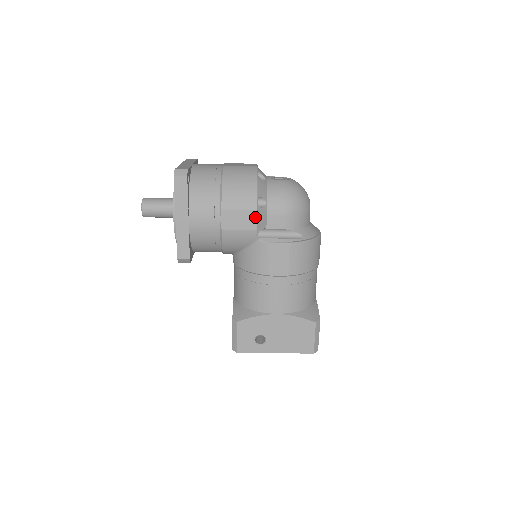
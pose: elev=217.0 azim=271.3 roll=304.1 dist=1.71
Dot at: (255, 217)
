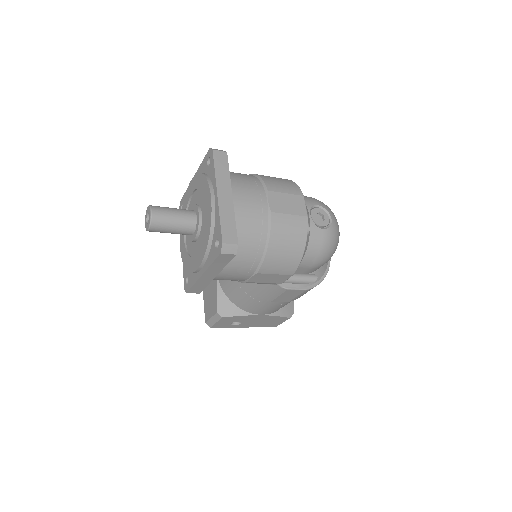
Dot at: (287, 278)
